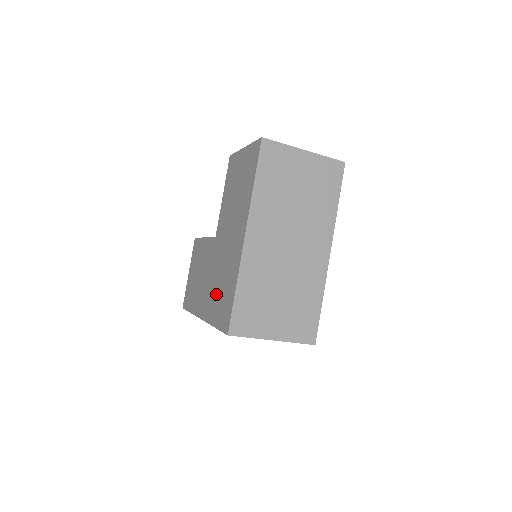
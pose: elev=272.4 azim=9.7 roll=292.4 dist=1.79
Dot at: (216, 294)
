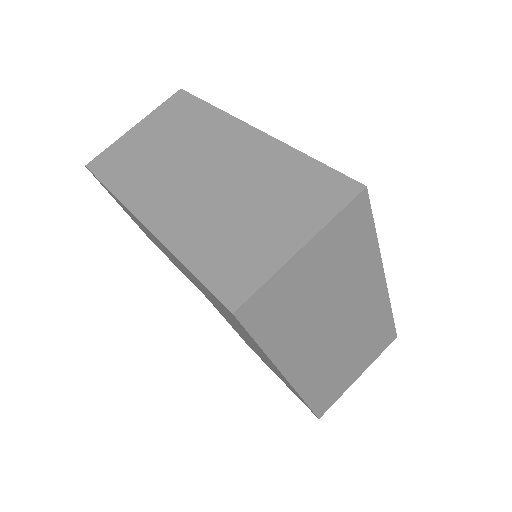
Dot at: occluded
